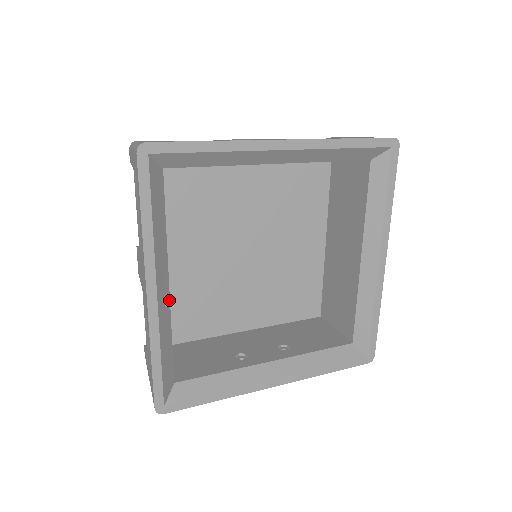
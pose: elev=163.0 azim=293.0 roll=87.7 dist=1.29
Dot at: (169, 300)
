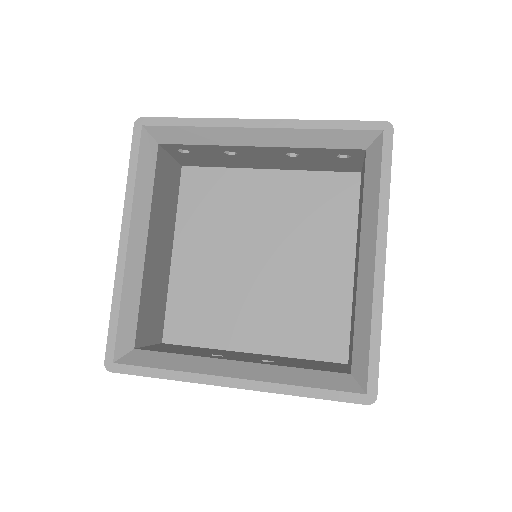
Dot at: (144, 258)
